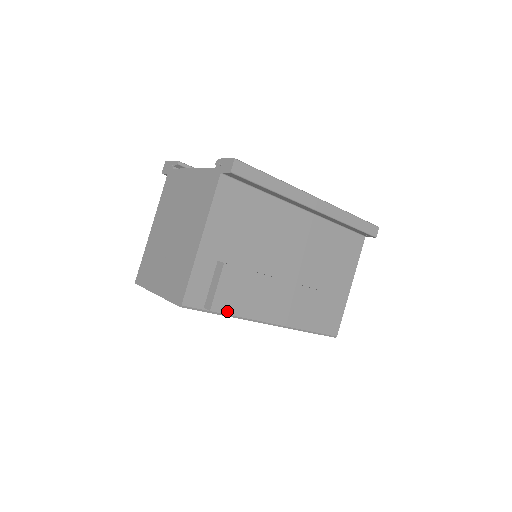
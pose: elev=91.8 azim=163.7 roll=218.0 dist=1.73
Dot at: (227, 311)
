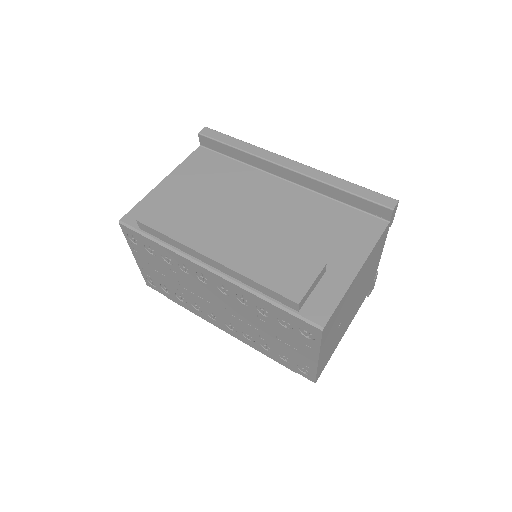
Dot at: (154, 226)
